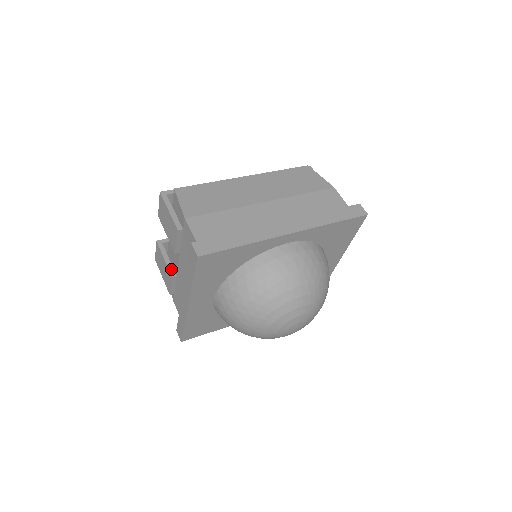
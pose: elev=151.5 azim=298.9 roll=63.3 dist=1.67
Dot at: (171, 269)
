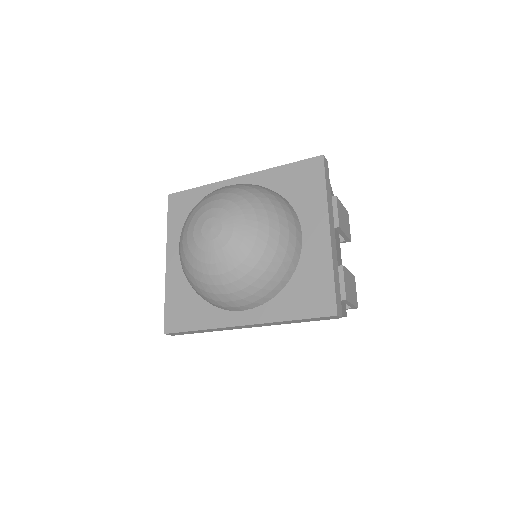
Dot at: occluded
